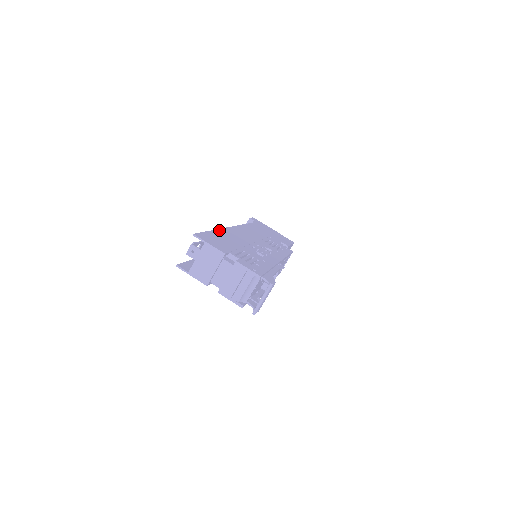
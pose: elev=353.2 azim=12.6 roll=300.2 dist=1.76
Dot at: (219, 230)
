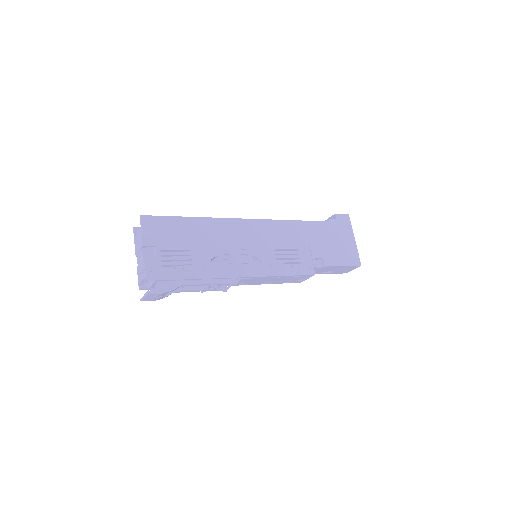
Dot at: (204, 219)
